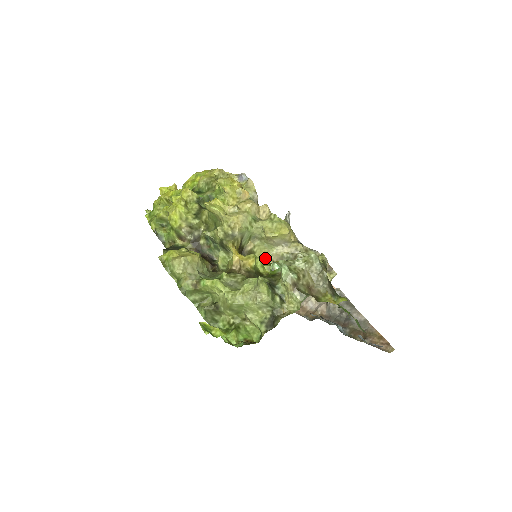
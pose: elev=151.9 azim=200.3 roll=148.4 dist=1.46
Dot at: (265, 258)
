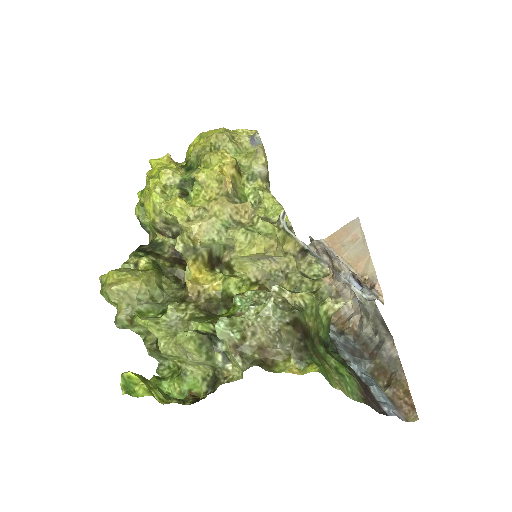
Dot at: (247, 274)
